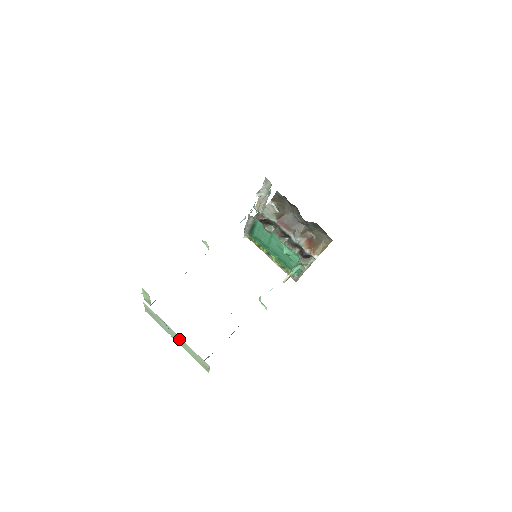
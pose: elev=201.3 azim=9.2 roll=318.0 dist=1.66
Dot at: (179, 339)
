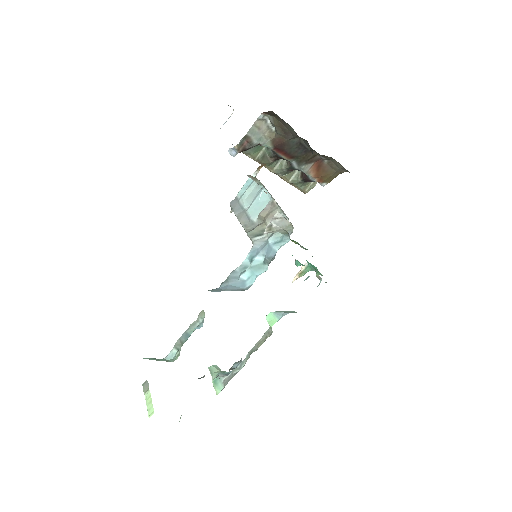
Dot at: occluded
